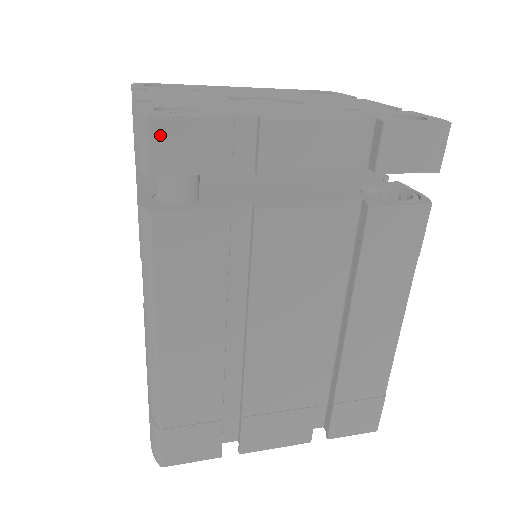
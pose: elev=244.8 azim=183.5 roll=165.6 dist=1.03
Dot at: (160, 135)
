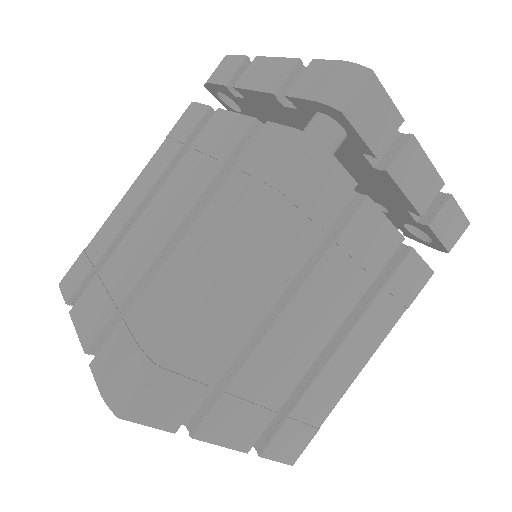
Dot at: (368, 91)
